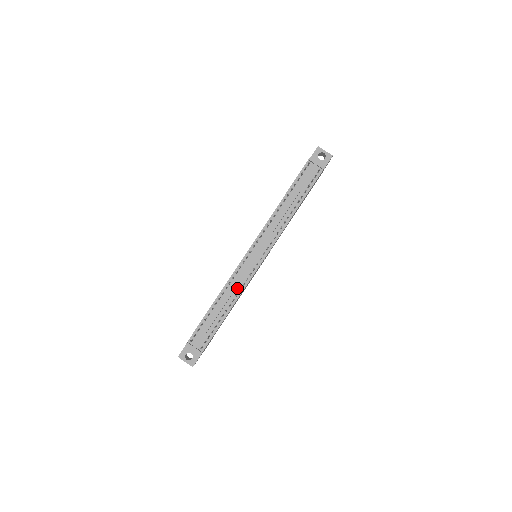
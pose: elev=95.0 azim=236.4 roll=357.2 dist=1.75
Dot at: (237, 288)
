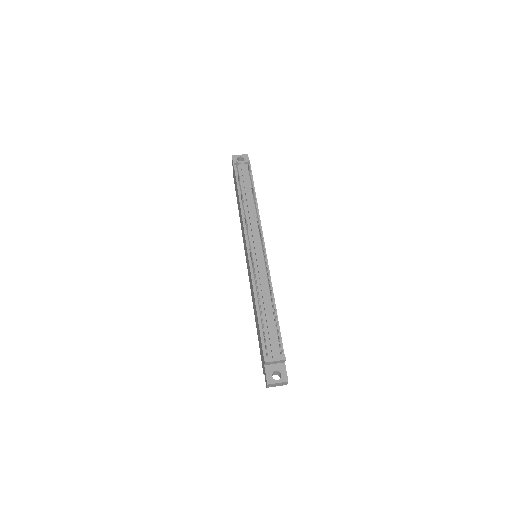
Dot at: (265, 284)
